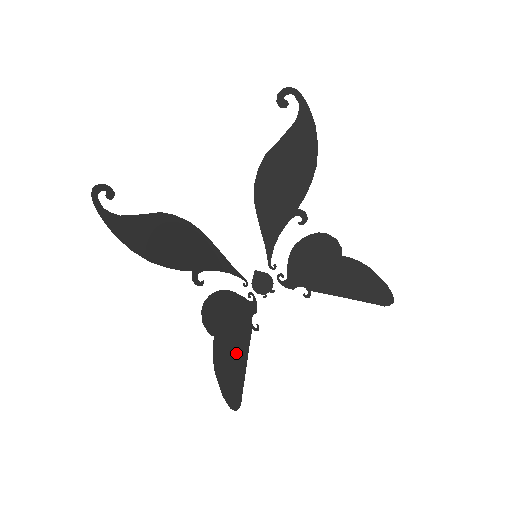
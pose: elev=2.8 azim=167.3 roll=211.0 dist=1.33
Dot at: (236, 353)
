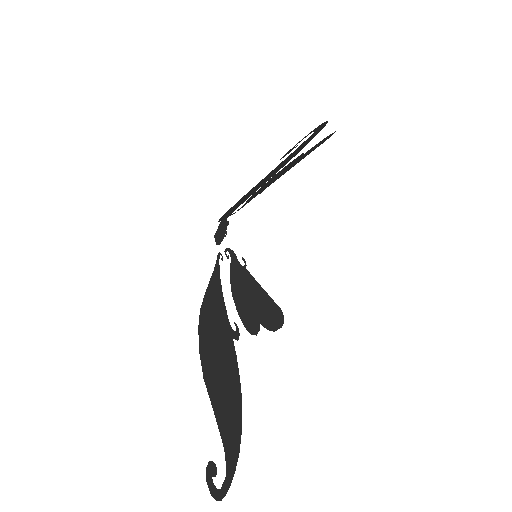
Dot at: (262, 300)
